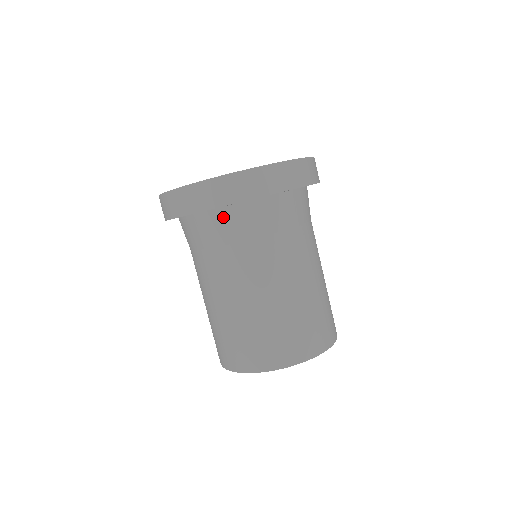
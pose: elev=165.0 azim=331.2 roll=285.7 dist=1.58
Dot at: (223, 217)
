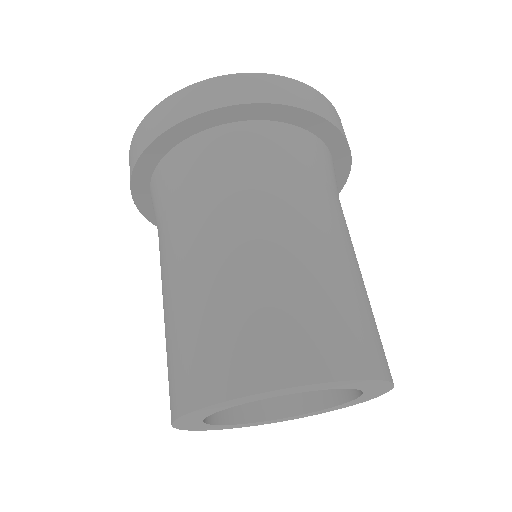
Dot at: (154, 186)
